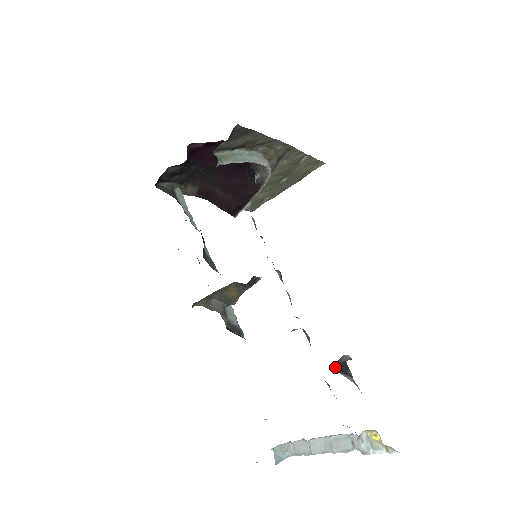
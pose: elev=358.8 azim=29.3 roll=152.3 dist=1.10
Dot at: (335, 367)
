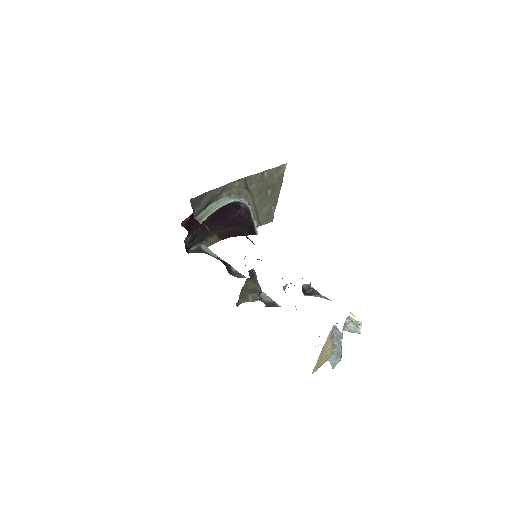
Dot at: (304, 294)
